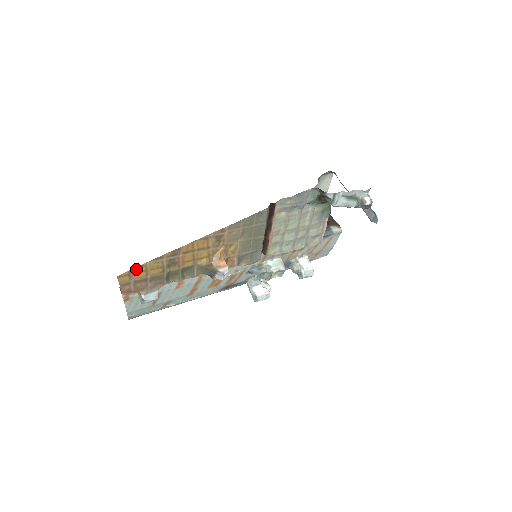
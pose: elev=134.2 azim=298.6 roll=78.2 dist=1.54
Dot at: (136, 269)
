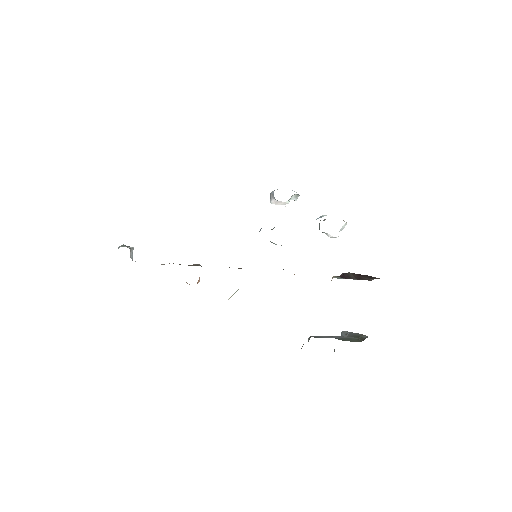
Dot at: occluded
